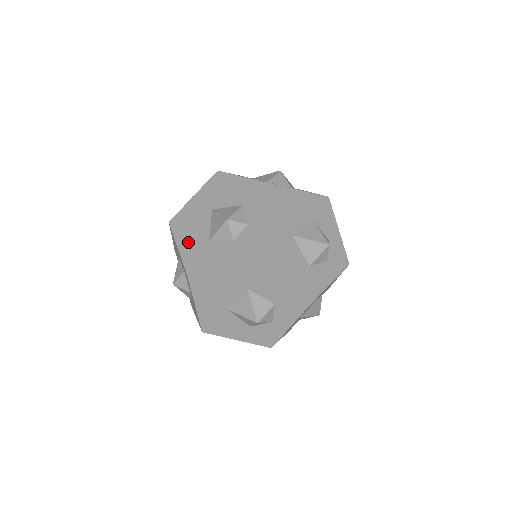
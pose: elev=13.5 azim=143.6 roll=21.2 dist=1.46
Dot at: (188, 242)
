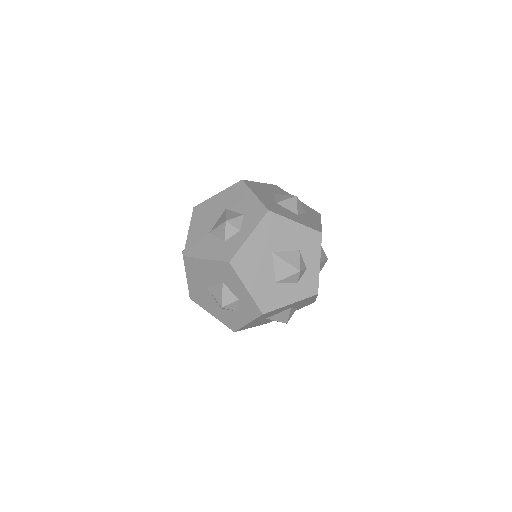
Dot at: (256, 284)
